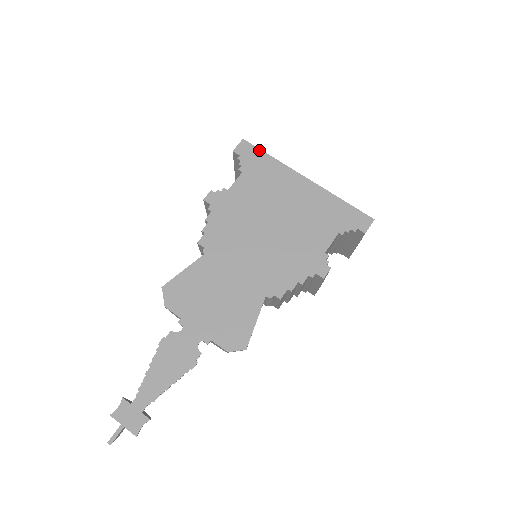
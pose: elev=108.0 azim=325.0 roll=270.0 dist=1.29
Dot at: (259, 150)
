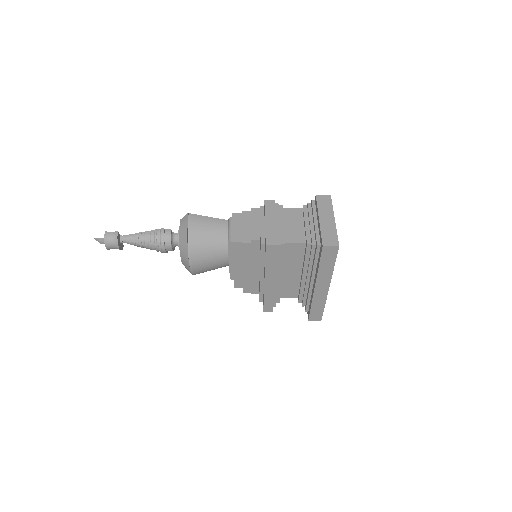
Dot at: occluded
